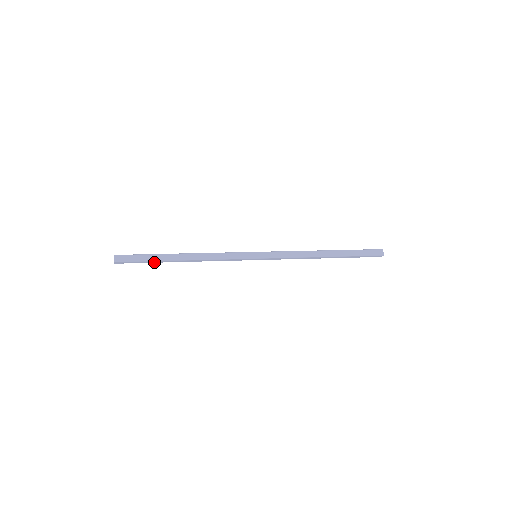
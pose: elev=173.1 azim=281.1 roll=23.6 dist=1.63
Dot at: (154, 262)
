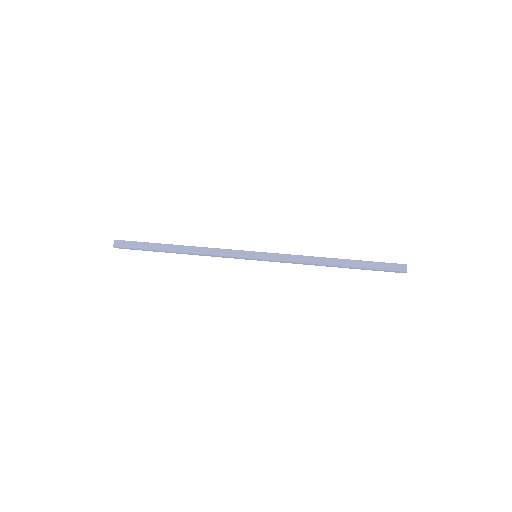
Dot at: occluded
